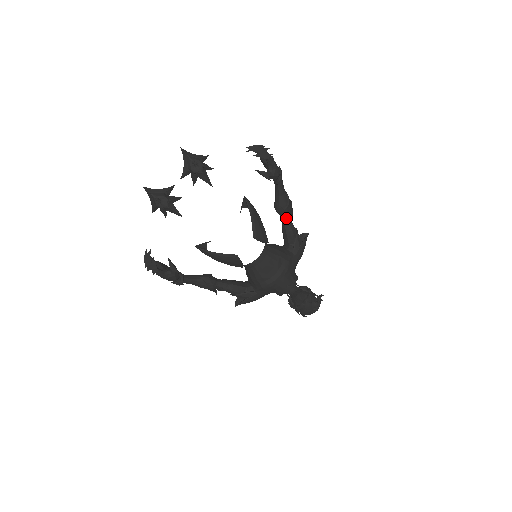
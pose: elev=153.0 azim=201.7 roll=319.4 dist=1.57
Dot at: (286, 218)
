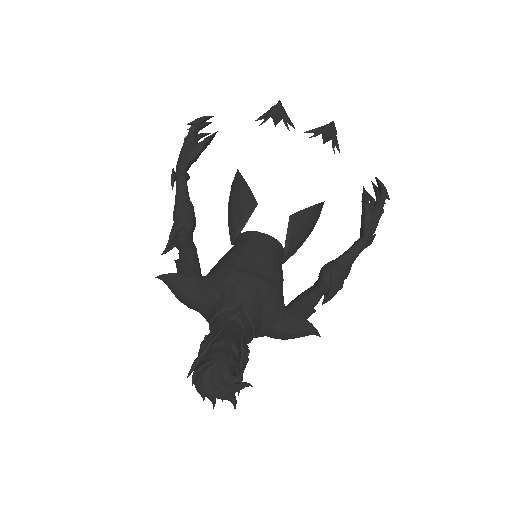
Dot at: (323, 282)
